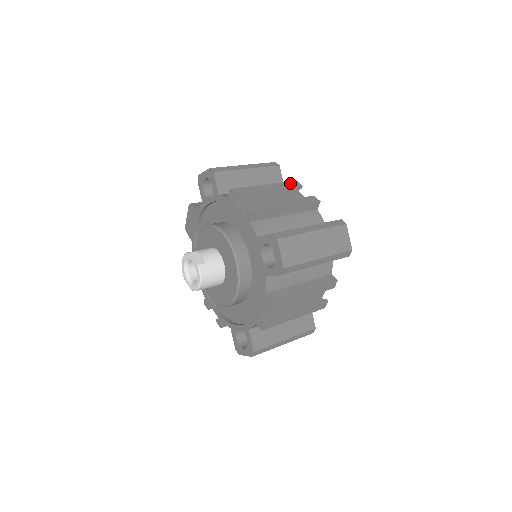
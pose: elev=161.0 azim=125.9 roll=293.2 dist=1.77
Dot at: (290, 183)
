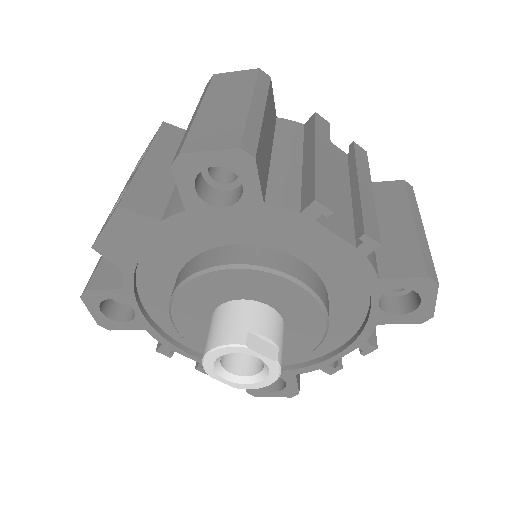
Dot at: (320, 124)
